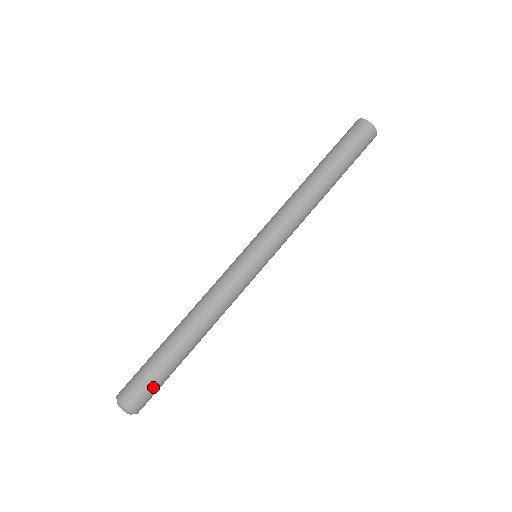
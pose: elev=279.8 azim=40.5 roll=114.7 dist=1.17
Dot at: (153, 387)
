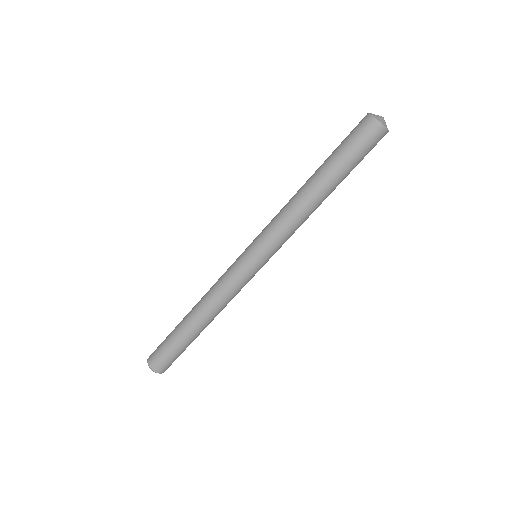
Dot at: occluded
